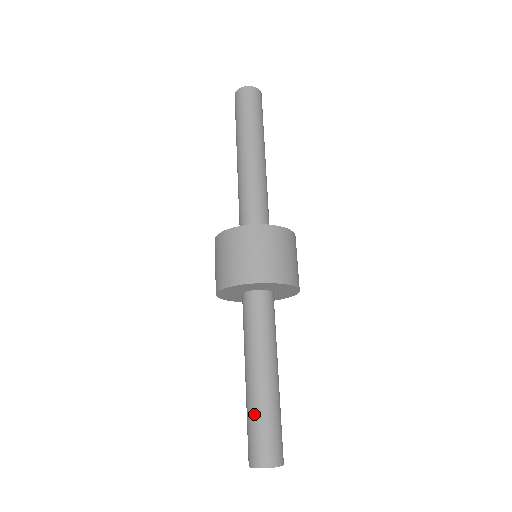
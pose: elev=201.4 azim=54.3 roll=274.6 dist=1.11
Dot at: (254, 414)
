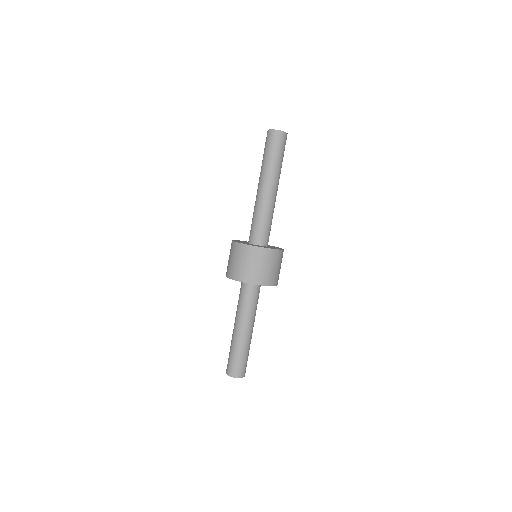
Dot at: (241, 351)
